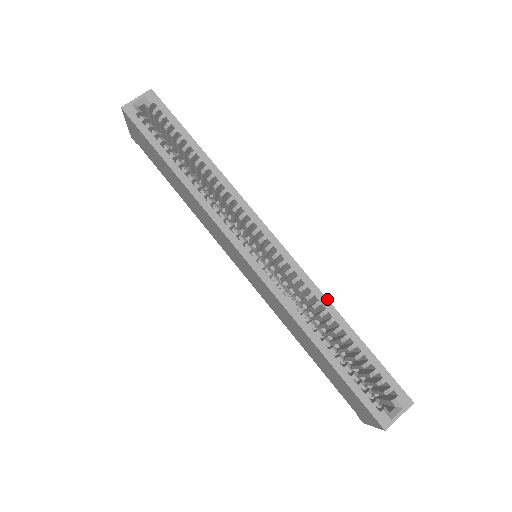
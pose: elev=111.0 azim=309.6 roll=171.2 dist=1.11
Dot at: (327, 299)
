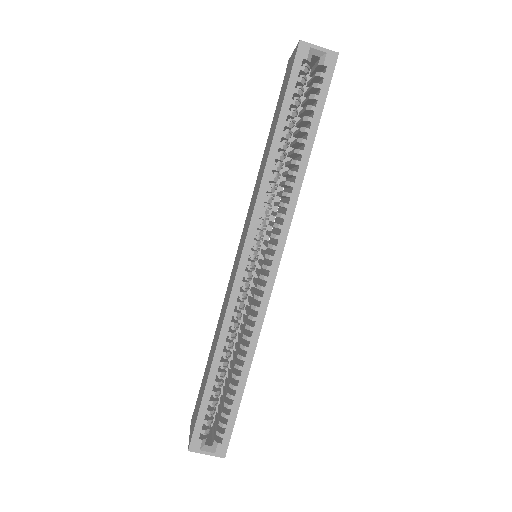
Dot at: occluded
